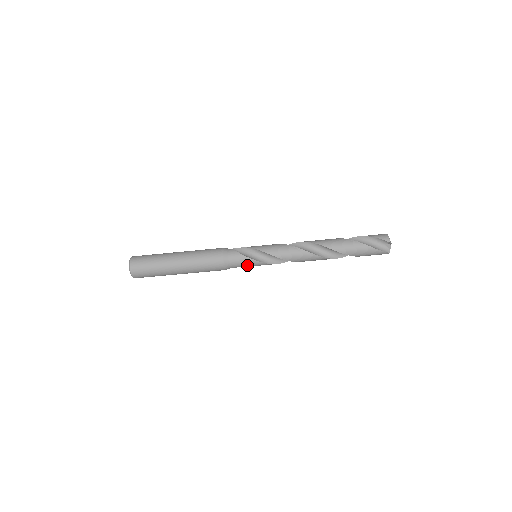
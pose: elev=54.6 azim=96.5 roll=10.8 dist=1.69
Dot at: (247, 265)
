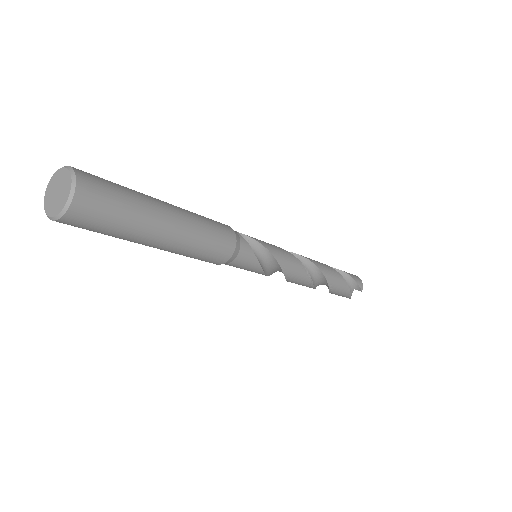
Dot at: (245, 269)
